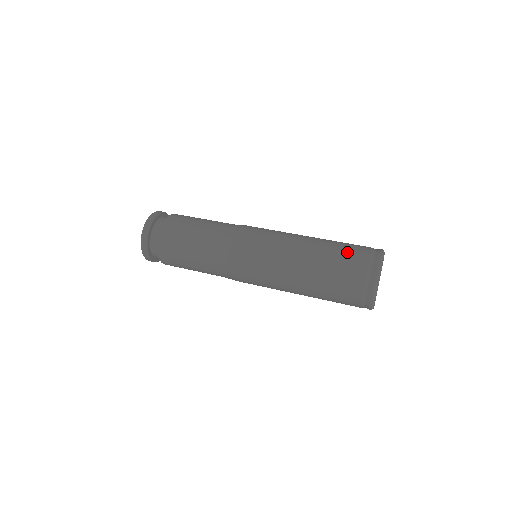
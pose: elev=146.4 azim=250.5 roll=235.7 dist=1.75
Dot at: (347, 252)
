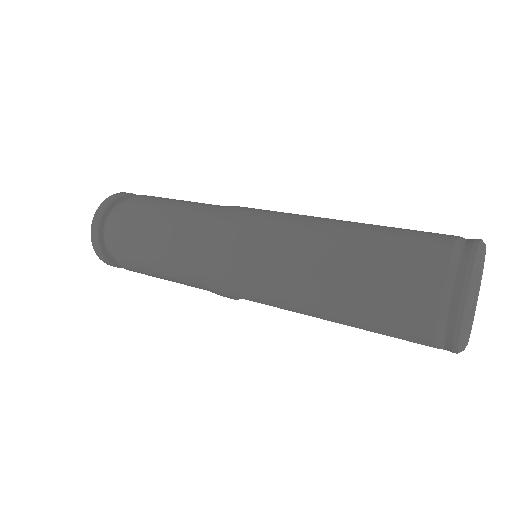
Dot at: occluded
